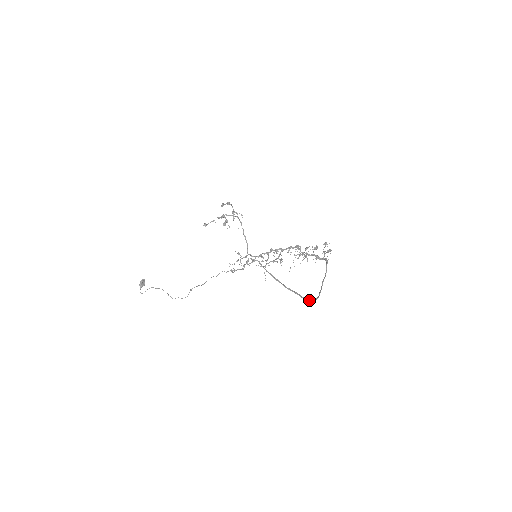
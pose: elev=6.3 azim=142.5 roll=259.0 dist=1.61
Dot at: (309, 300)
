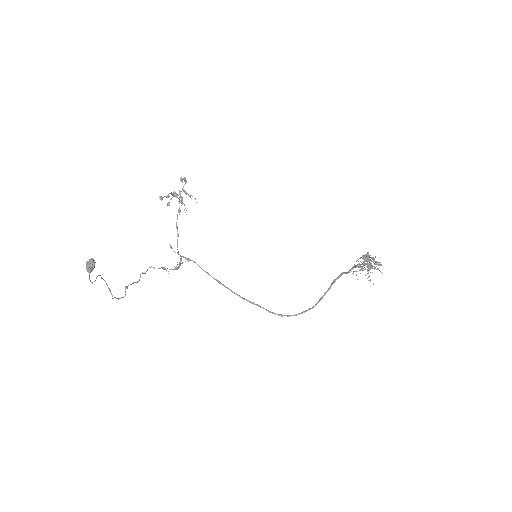
Dot at: (284, 315)
